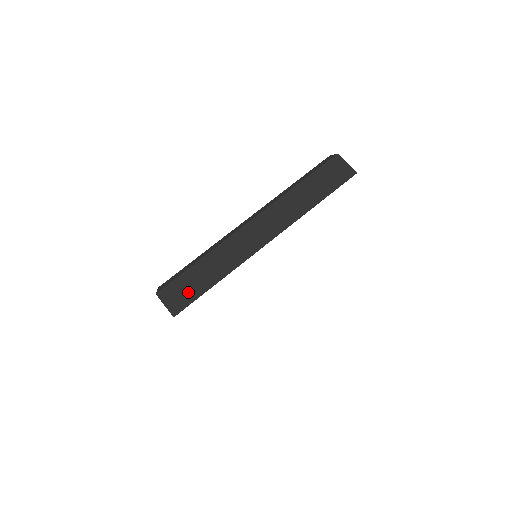
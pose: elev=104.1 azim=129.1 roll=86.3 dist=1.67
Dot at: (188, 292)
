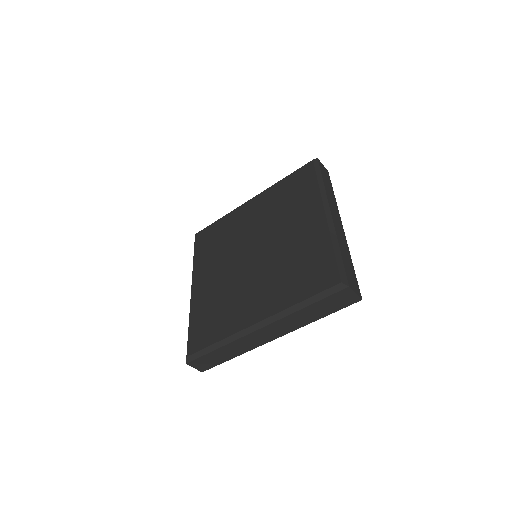
Dot at: (353, 277)
